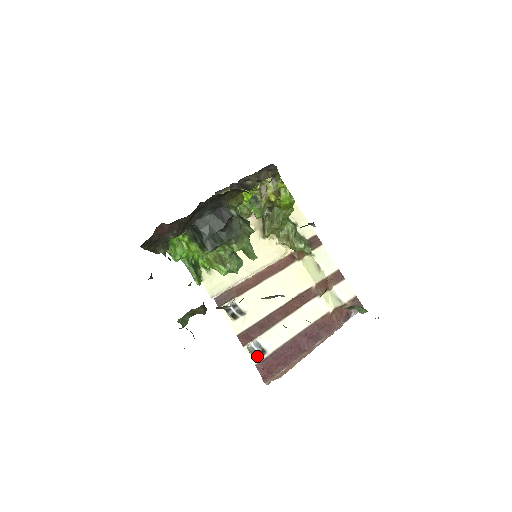
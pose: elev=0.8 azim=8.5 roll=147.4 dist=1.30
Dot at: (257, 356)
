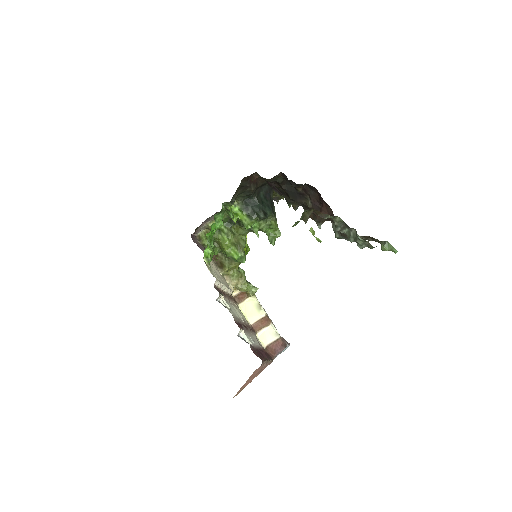
Dot at: occluded
